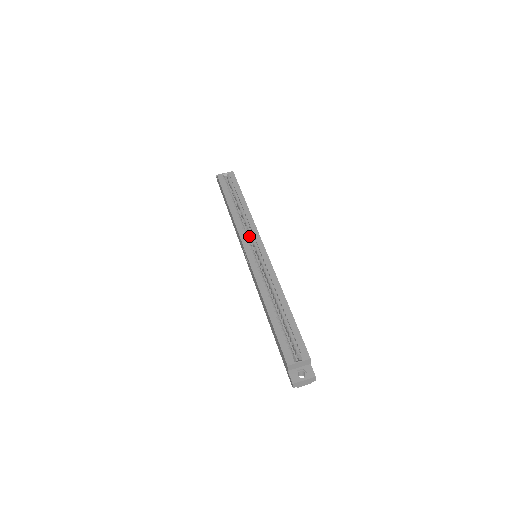
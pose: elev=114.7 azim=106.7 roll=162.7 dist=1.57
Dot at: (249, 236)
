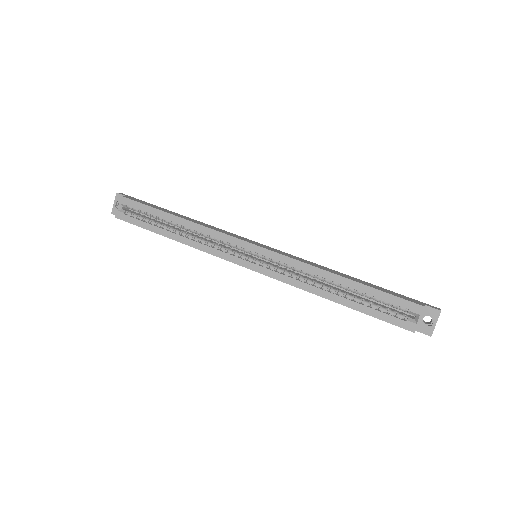
Dot at: occluded
